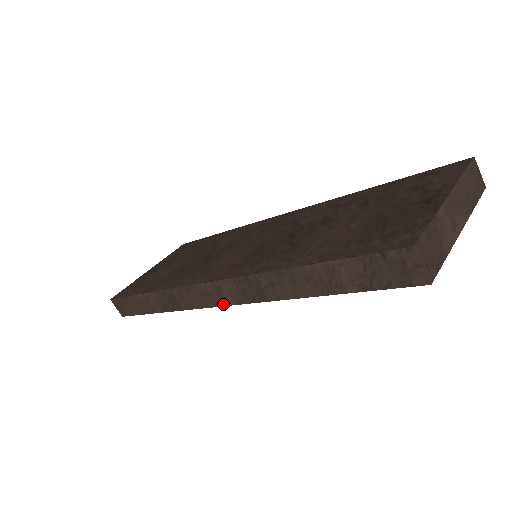
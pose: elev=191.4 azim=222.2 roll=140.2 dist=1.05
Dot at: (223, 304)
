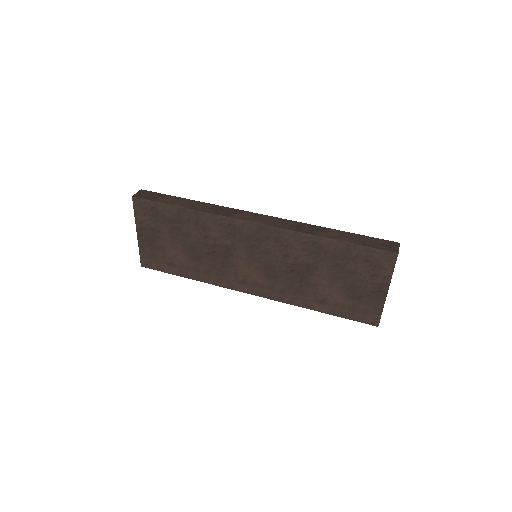
Dot at: occluded
